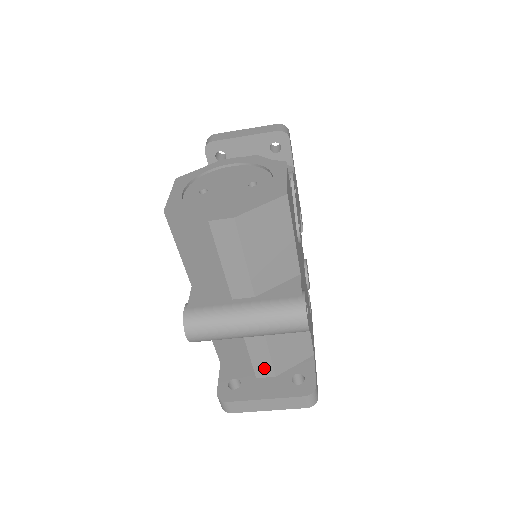
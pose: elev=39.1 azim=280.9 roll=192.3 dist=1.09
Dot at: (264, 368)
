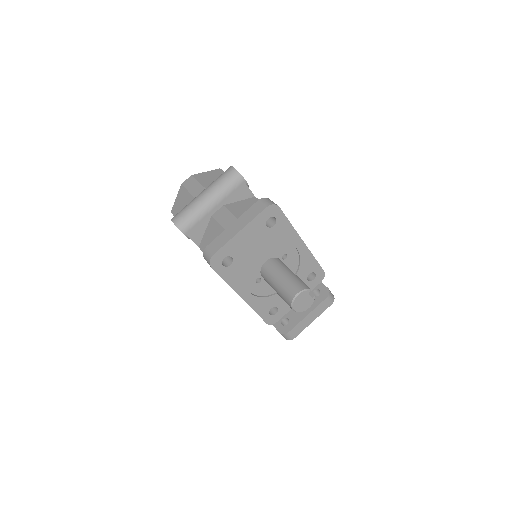
Dot at: occluded
